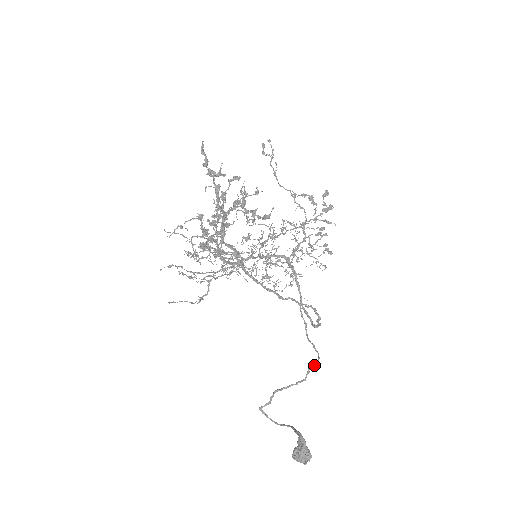
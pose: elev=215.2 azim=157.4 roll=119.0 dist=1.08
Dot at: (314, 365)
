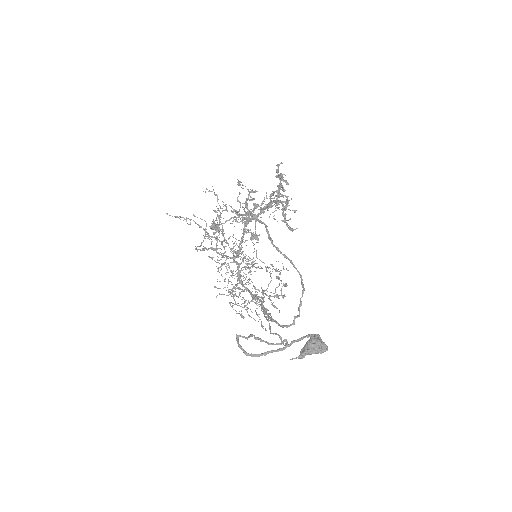
Dot at: occluded
